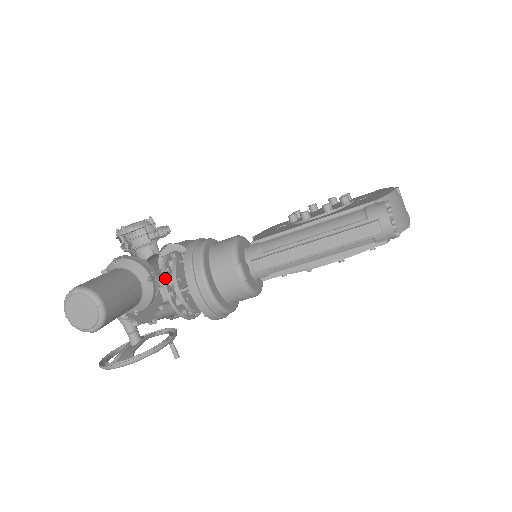
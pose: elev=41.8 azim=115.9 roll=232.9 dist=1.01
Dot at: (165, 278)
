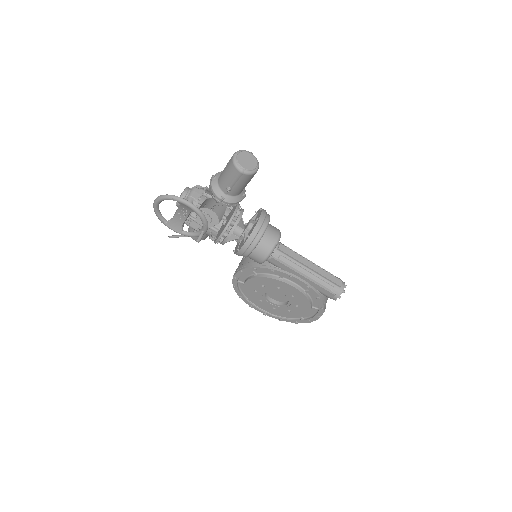
Dot at: (239, 206)
